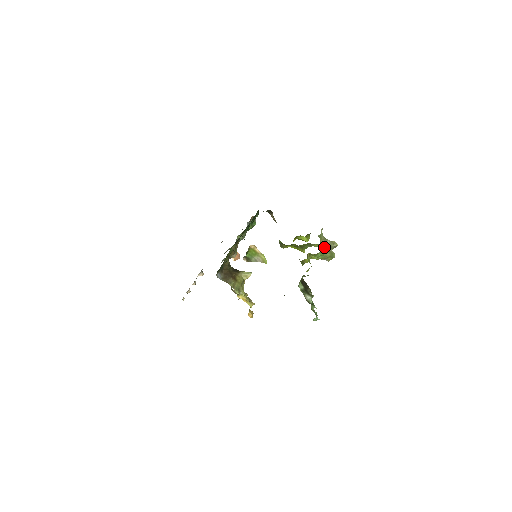
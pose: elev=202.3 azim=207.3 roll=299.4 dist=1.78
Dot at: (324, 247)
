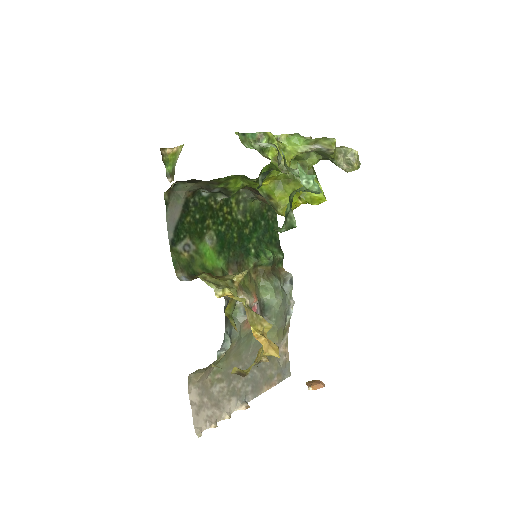
Dot at: occluded
